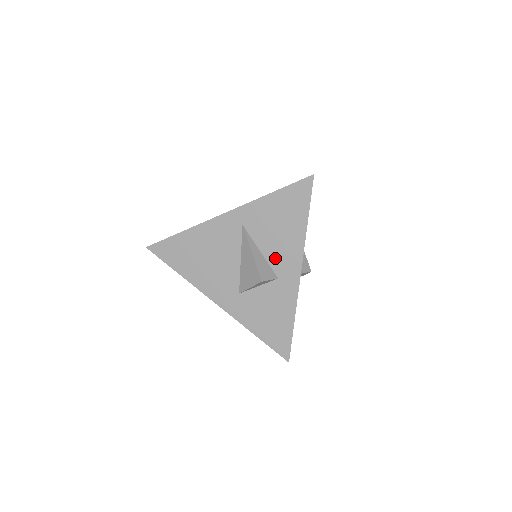
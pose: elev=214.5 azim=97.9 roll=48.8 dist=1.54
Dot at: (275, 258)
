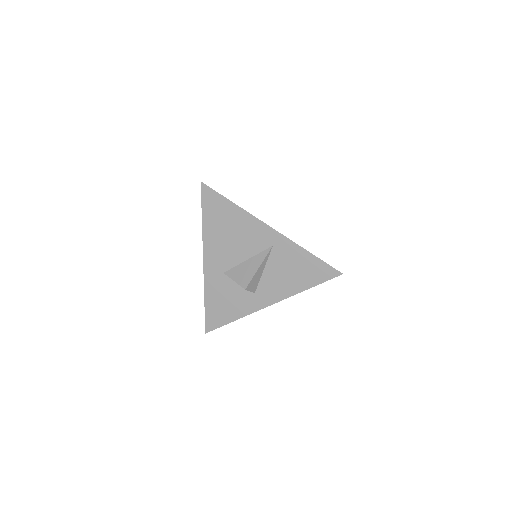
Dot at: (267, 282)
